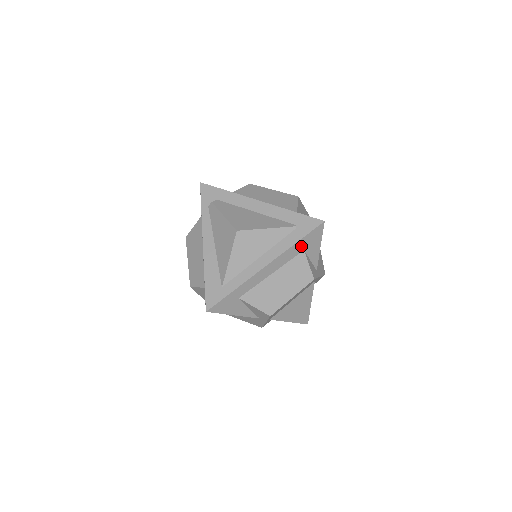
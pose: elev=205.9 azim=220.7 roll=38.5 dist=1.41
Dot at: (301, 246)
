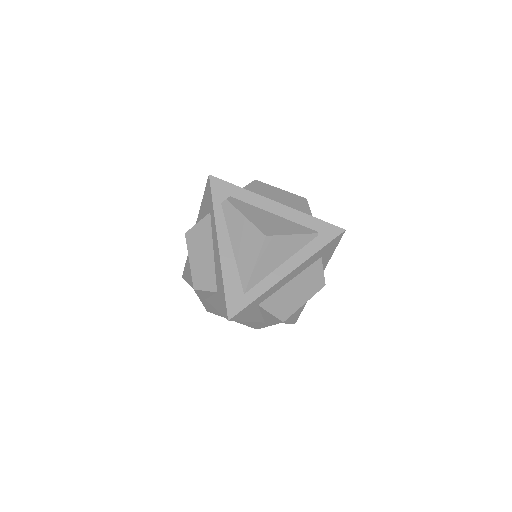
Dot at: (321, 253)
